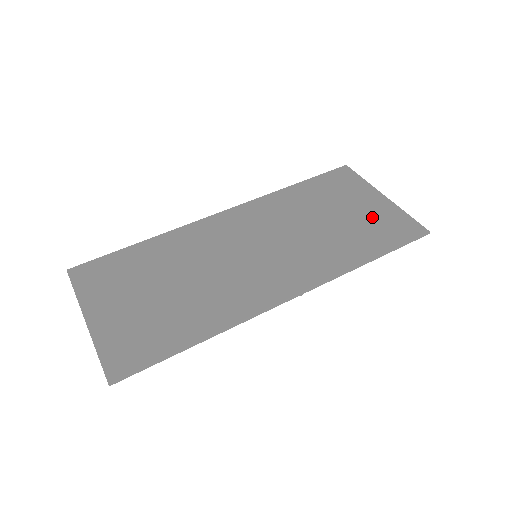
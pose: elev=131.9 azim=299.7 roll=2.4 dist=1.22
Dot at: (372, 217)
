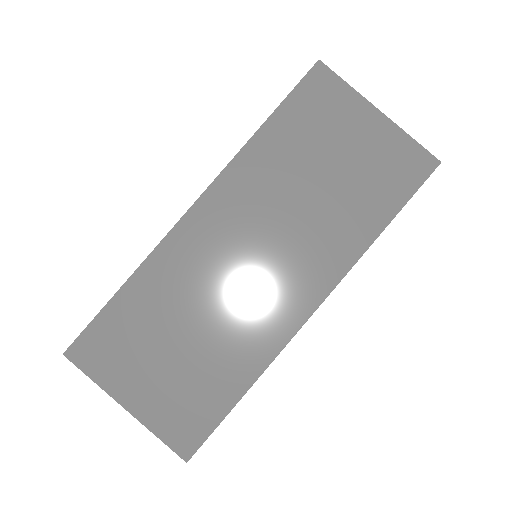
Dot at: (373, 158)
